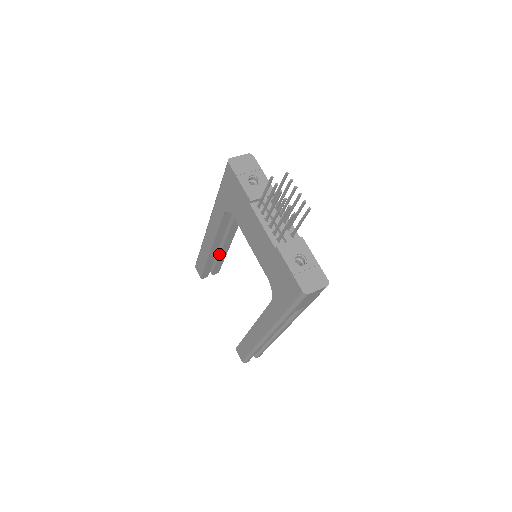
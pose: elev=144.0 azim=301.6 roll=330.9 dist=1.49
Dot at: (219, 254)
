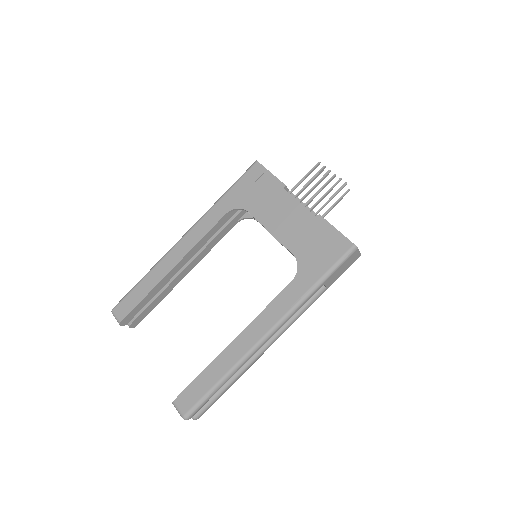
Dot at: (166, 286)
